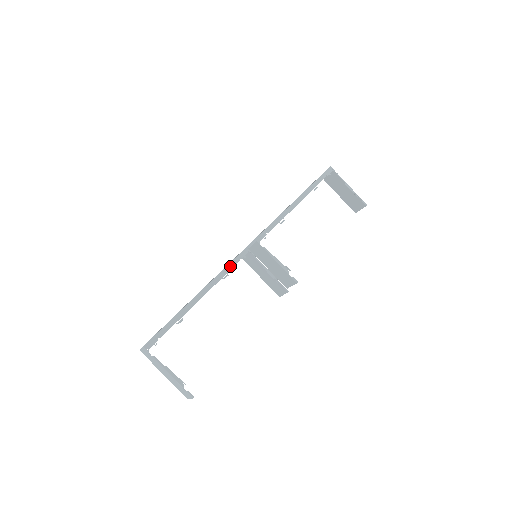
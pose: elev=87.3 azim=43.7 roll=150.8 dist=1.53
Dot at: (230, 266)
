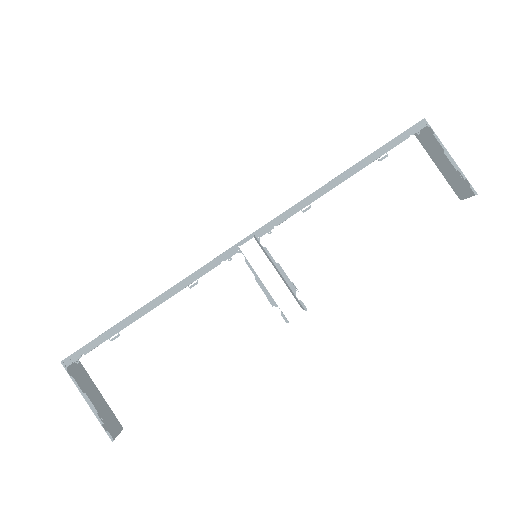
Dot at: (204, 270)
